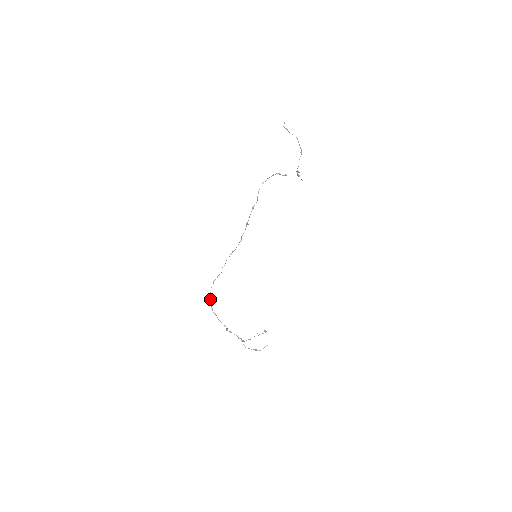
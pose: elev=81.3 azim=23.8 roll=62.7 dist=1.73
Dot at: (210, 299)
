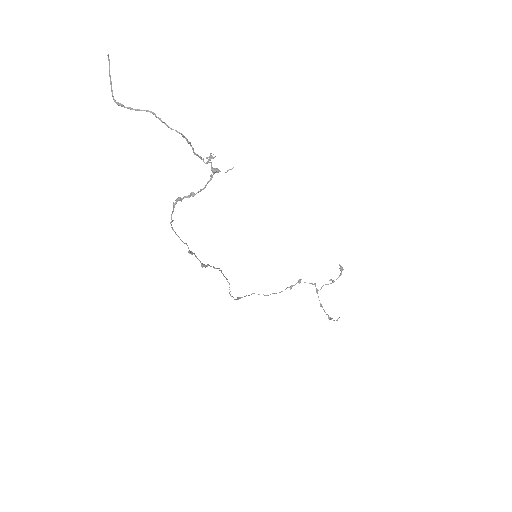
Dot at: occluded
